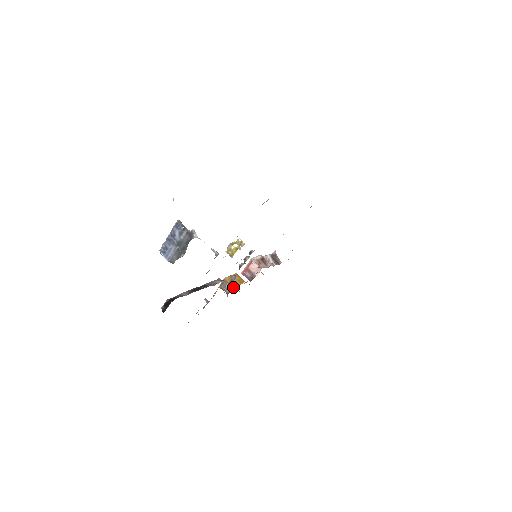
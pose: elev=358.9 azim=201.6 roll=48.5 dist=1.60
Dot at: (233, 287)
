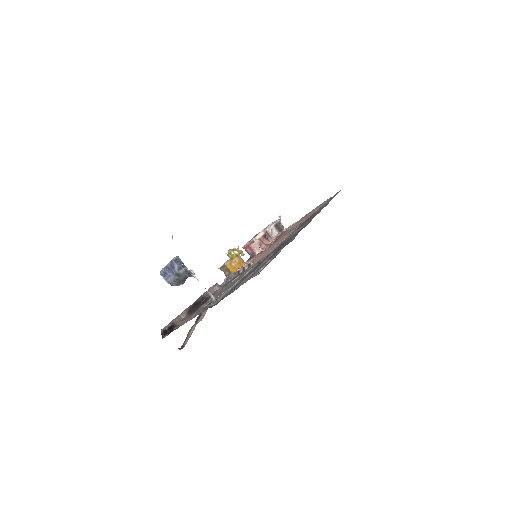
Dot at: occluded
